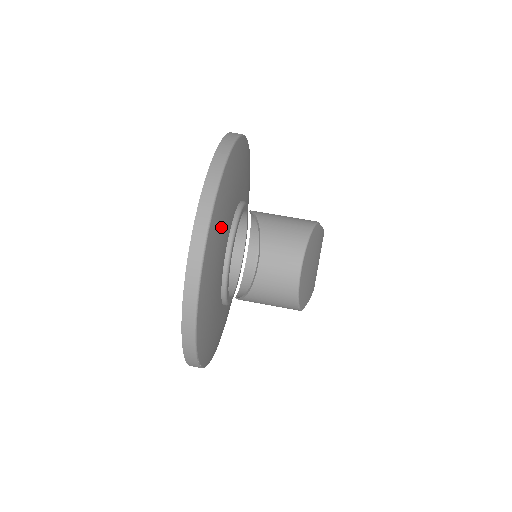
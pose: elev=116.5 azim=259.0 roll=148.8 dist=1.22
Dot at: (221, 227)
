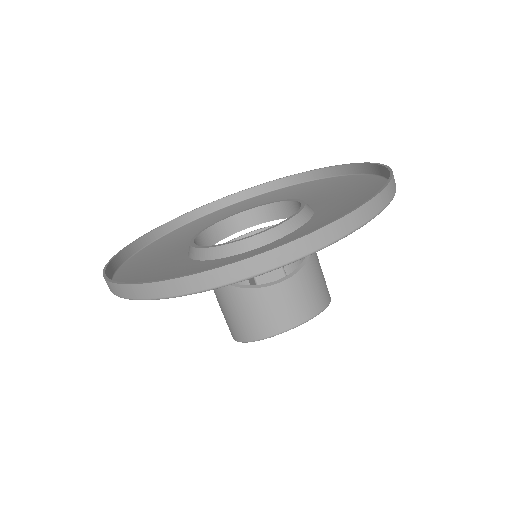
Dot at: occluded
